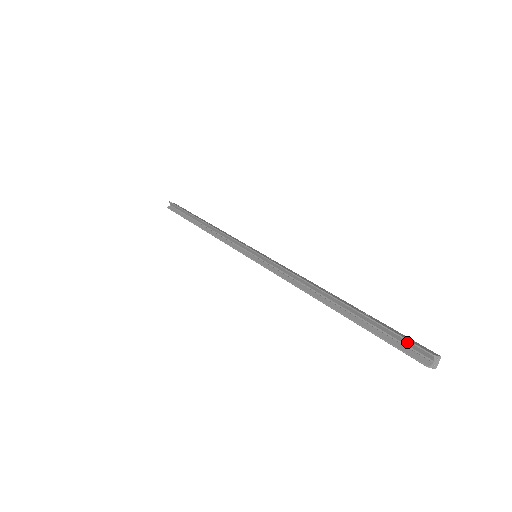
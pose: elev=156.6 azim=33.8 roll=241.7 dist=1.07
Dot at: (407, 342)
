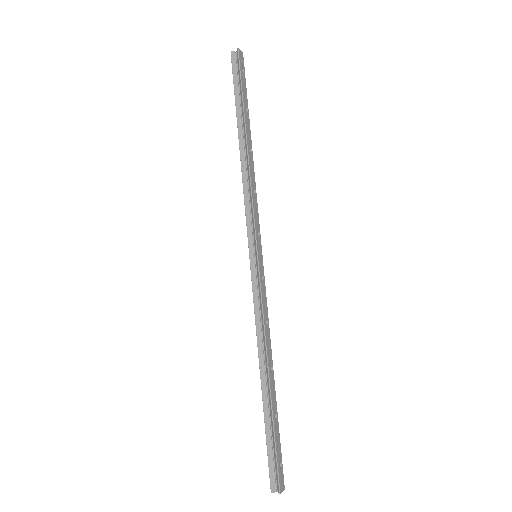
Dot at: (276, 468)
